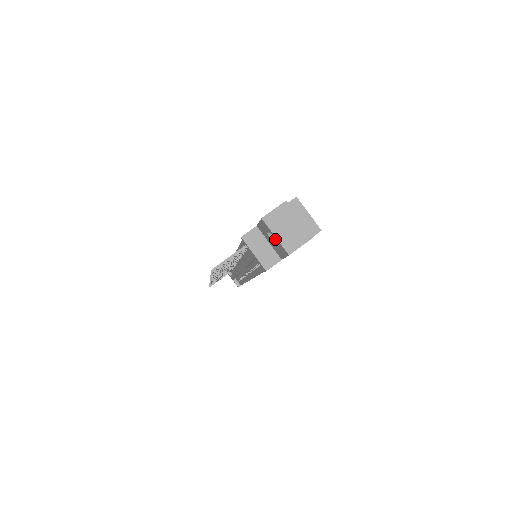
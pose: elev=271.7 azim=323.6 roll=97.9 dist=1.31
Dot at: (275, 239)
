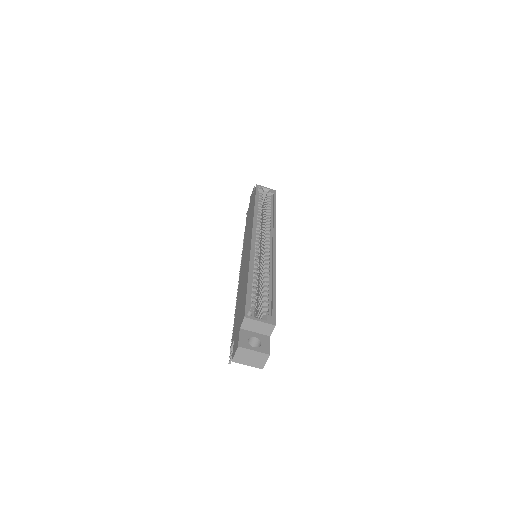
Dot at: (249, 362)
